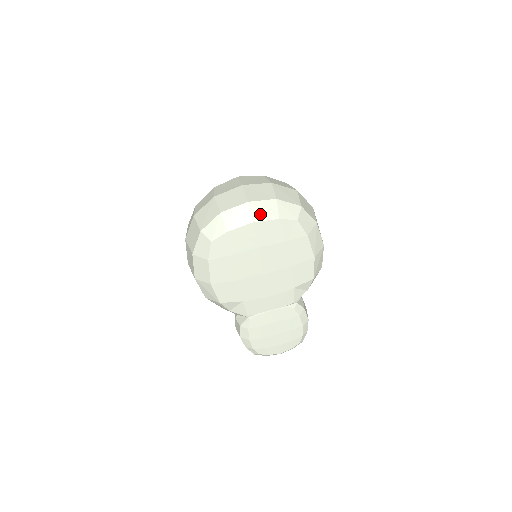
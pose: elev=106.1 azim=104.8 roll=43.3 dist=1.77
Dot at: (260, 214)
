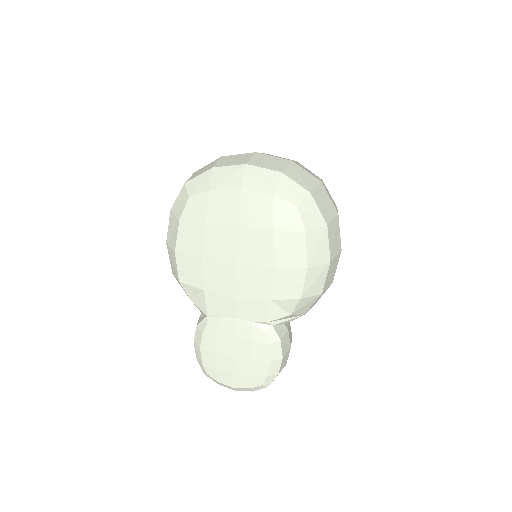
Dot at: (254, 182)
